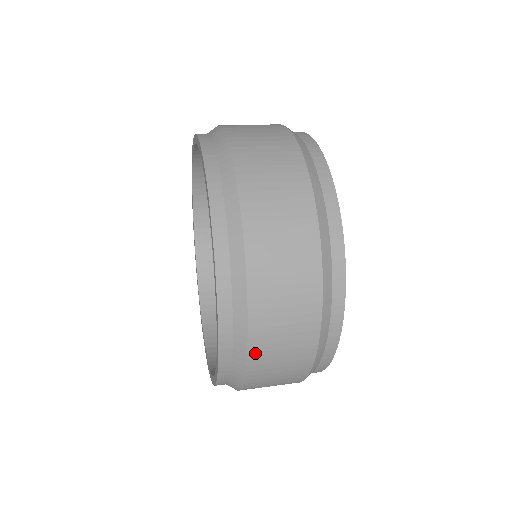
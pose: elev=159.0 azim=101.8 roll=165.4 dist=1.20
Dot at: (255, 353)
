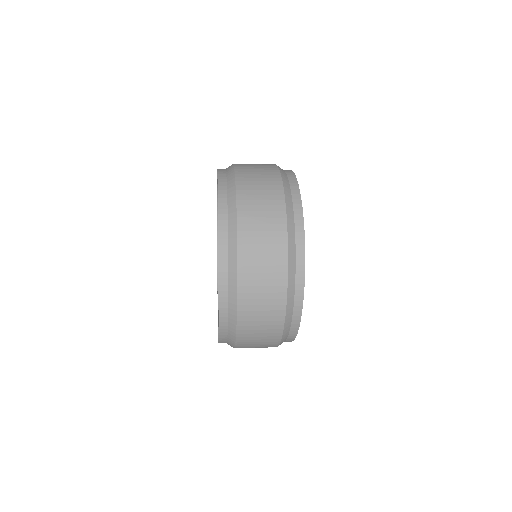
Dot at: occluded
